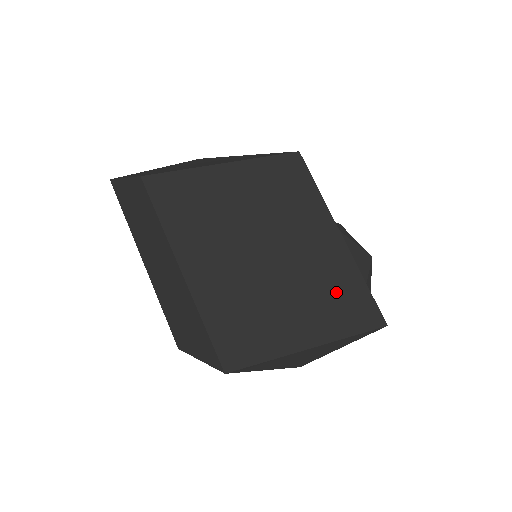
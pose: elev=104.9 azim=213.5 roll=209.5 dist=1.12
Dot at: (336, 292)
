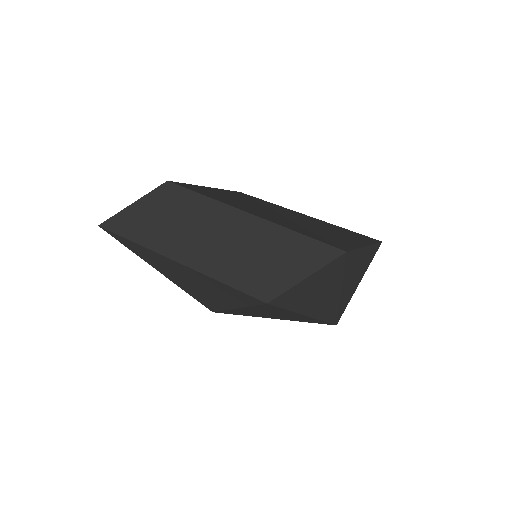
Dot at: (342, 231)
